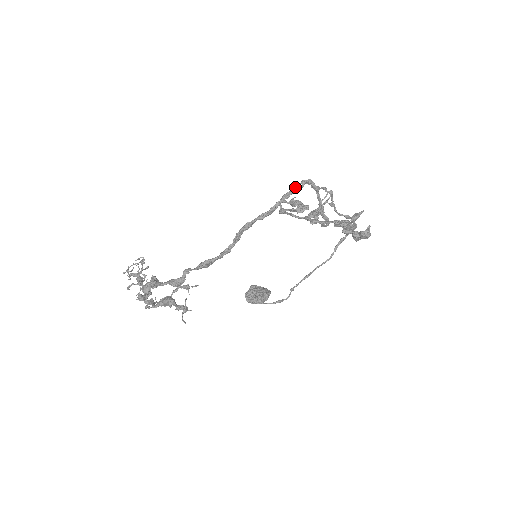
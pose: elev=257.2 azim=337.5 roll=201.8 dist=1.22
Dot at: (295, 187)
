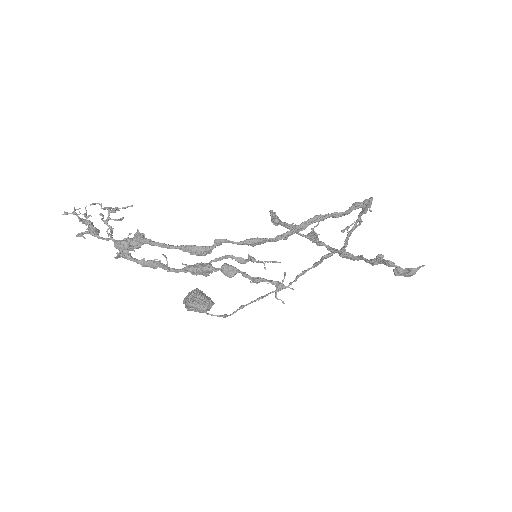
Dot at: (368, 200)
